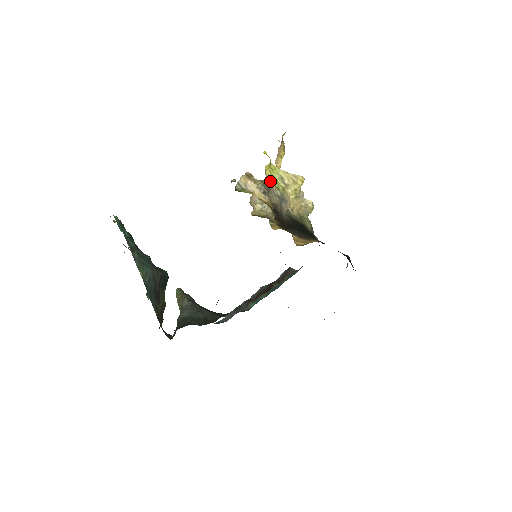
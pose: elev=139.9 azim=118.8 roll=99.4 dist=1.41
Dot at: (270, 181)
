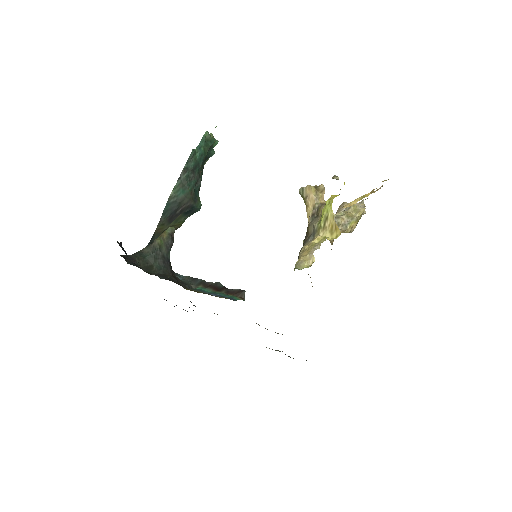
Dot at: occluded
